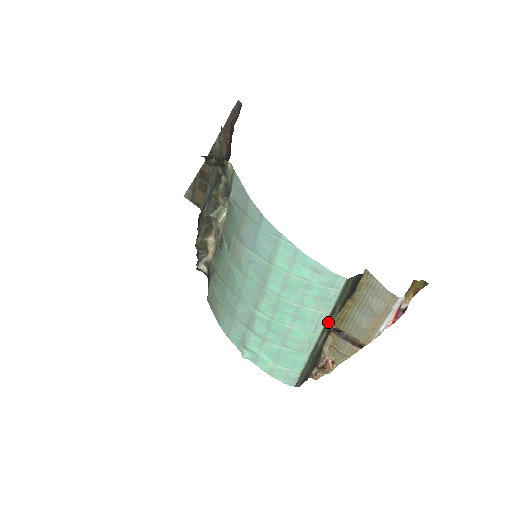
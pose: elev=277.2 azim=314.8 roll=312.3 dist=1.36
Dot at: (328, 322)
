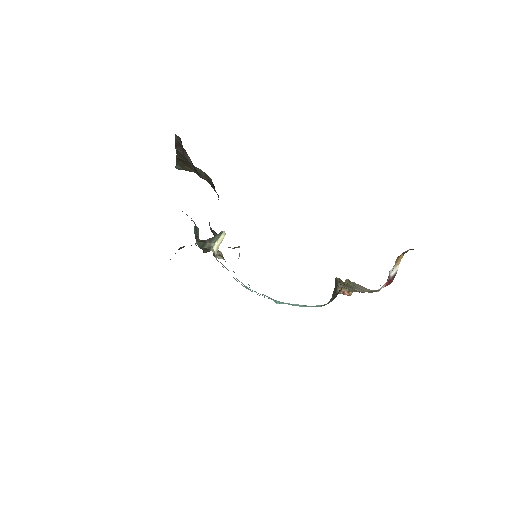
Dot at: occluded
